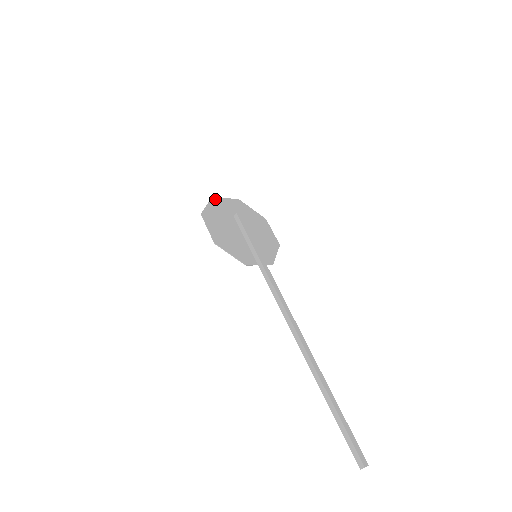
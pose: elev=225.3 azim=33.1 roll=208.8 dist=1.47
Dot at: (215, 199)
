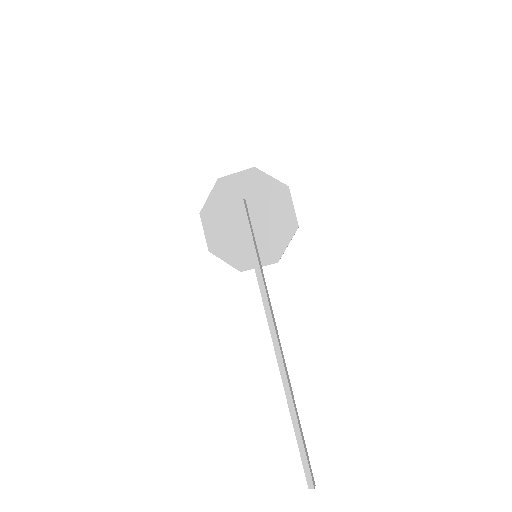
Dot at: (220, 182)
